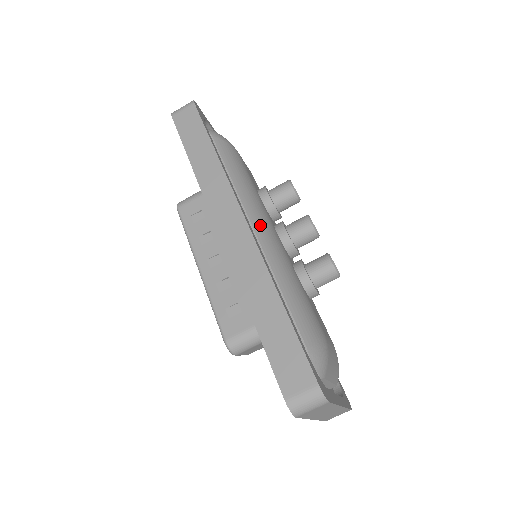
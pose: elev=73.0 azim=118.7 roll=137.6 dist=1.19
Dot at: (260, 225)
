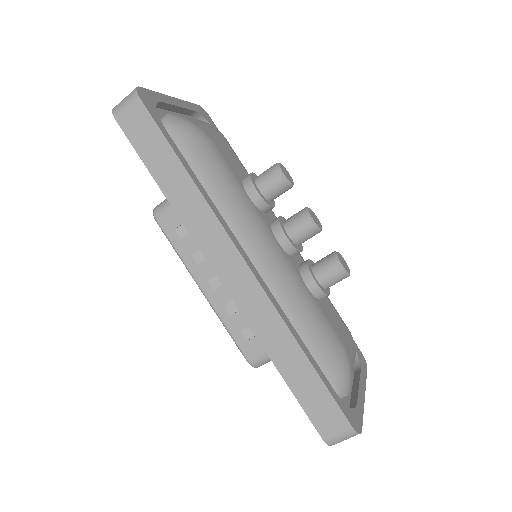
Dot at: (260, 249)
